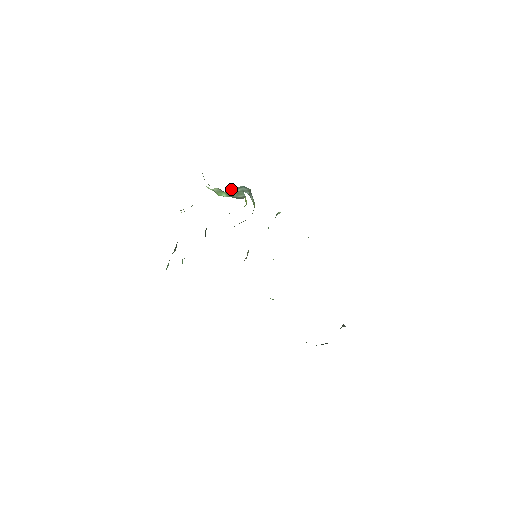
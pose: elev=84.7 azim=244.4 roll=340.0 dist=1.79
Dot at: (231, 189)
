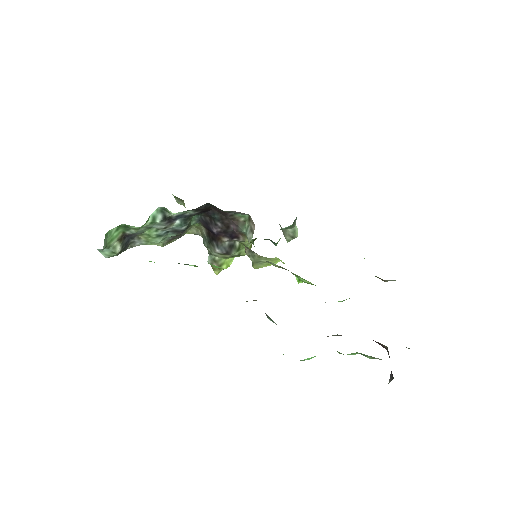
Dot at: occluded
